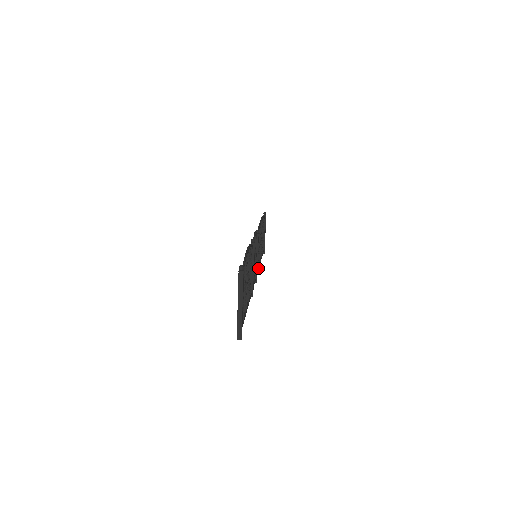
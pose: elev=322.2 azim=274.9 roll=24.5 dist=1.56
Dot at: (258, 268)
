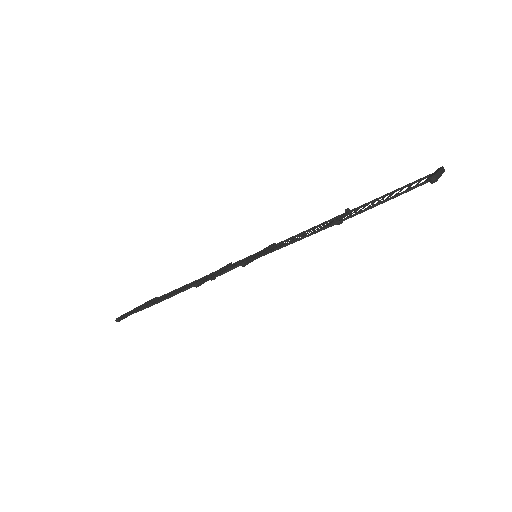
Dot at: occluded
